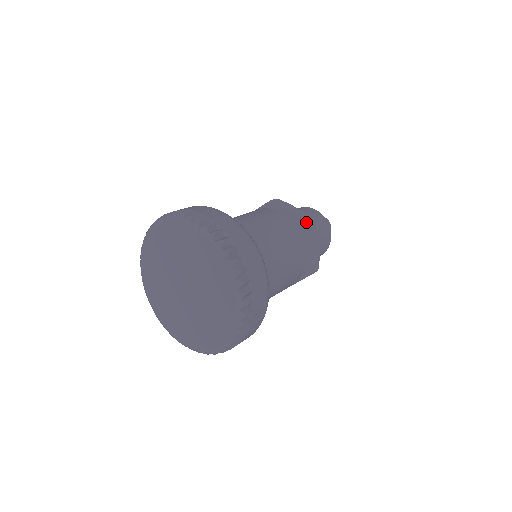
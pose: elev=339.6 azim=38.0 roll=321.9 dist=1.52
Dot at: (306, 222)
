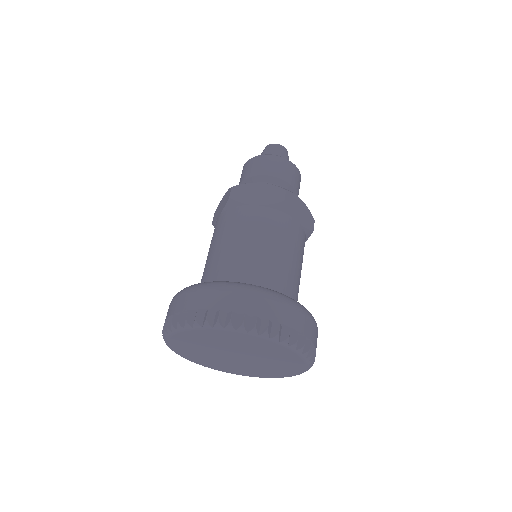
Dot at: (311, 224)
